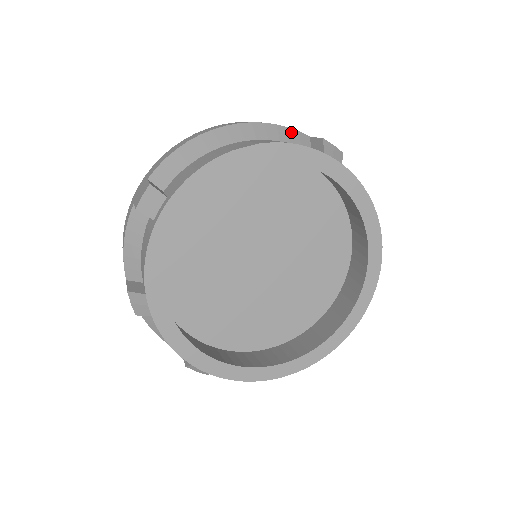
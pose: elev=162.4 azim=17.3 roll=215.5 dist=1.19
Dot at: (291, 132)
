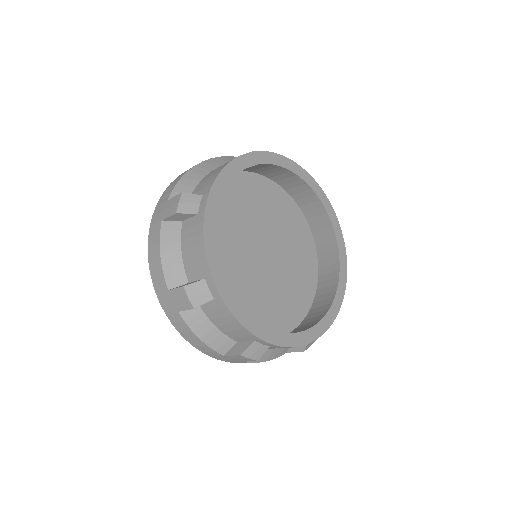
Dot at: occluded
